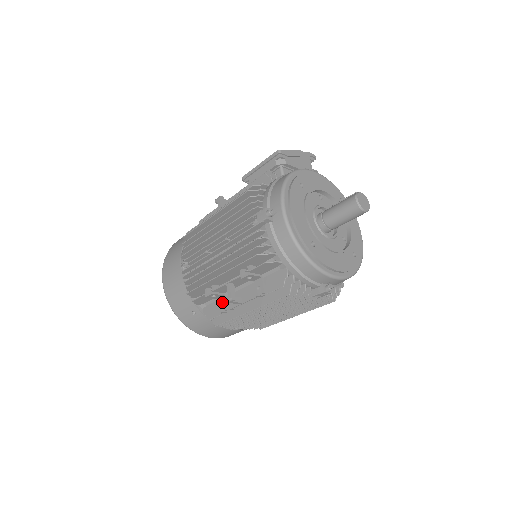
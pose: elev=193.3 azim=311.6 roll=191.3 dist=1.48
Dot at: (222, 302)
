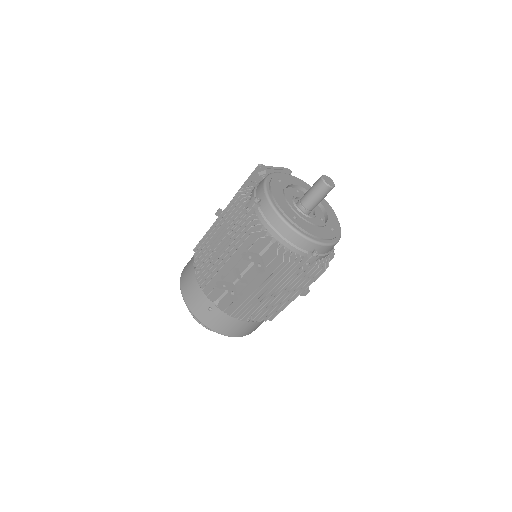
Dot at: (232, 290)
